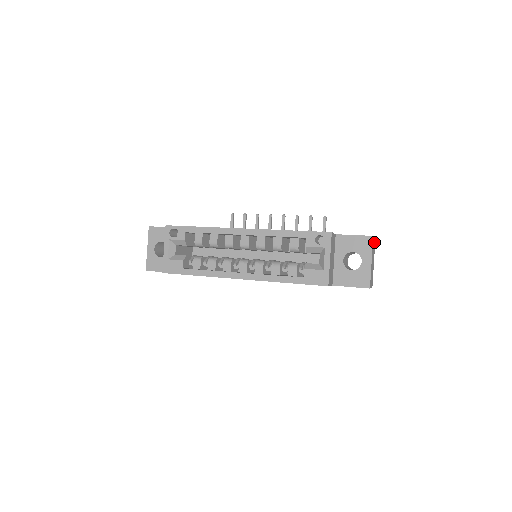
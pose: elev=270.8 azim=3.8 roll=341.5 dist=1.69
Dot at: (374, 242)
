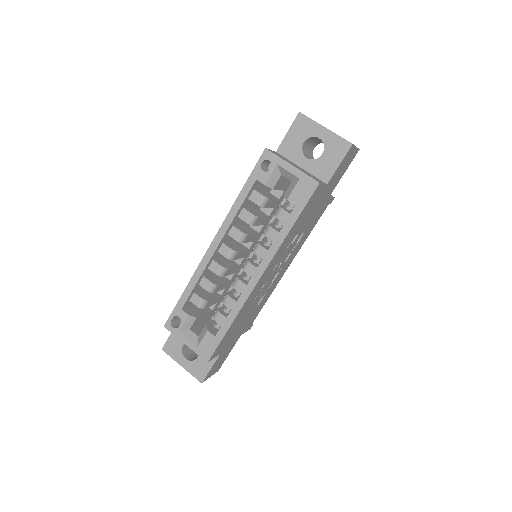
Dot at: occluded
